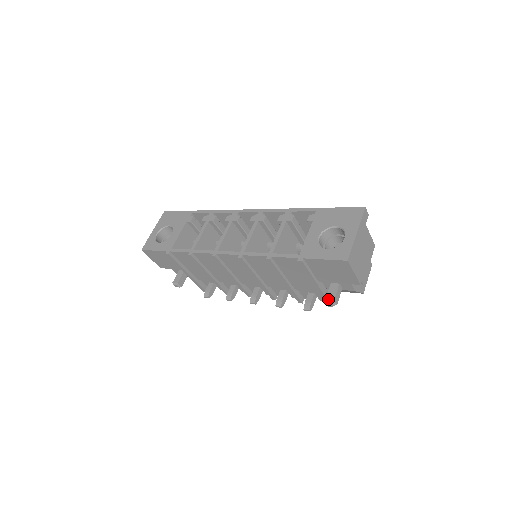
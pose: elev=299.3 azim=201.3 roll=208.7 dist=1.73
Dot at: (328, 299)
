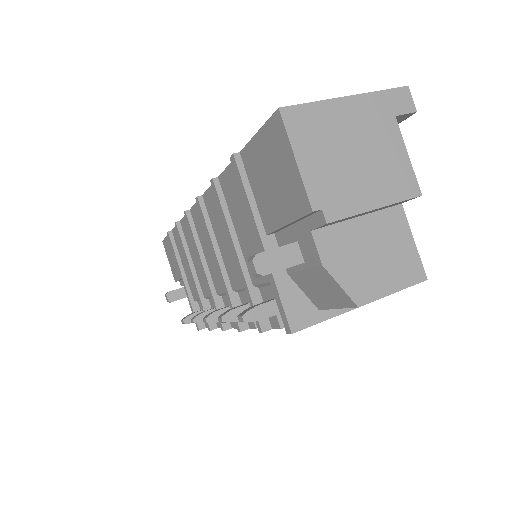
Dot at: occluded
